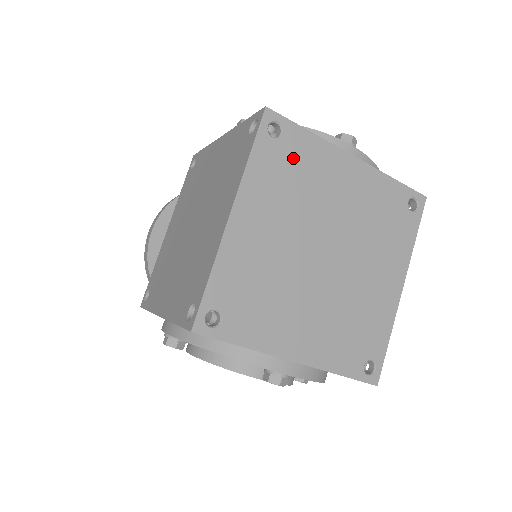
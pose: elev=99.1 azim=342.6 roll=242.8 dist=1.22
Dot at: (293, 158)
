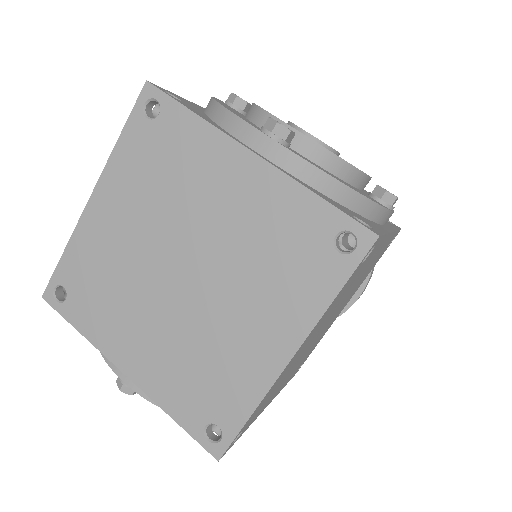
Dot at: (166, 145)
